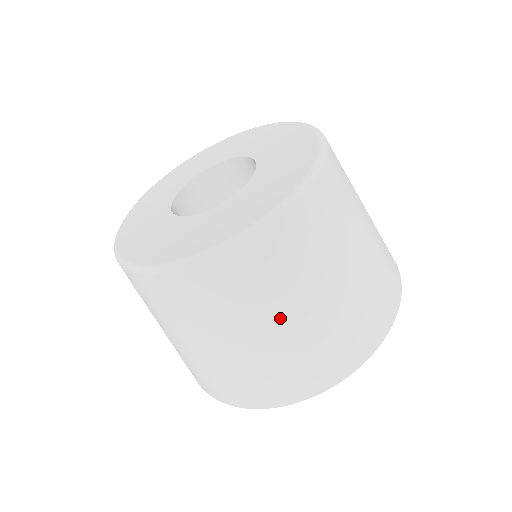
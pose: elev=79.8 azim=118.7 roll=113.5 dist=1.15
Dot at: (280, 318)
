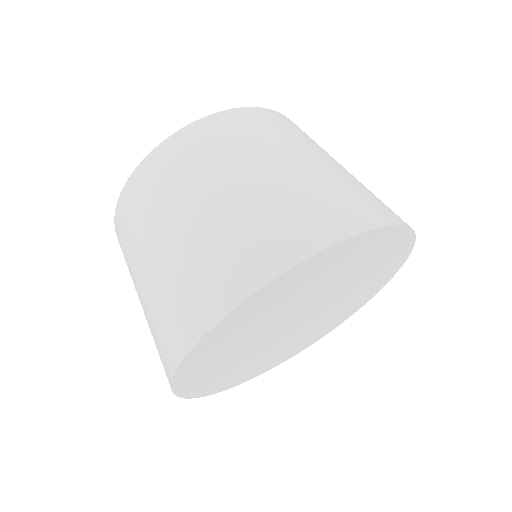
Dot at: (255, 167)
